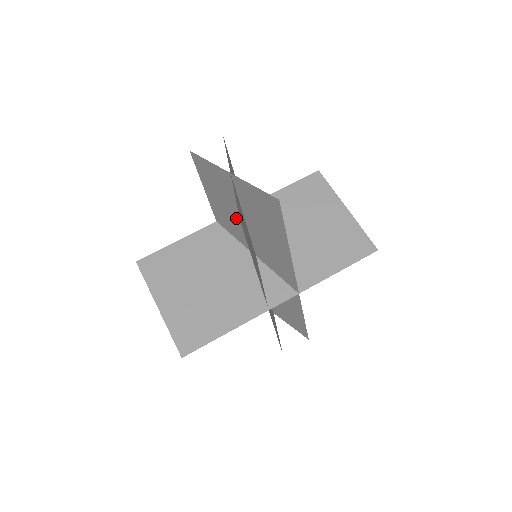
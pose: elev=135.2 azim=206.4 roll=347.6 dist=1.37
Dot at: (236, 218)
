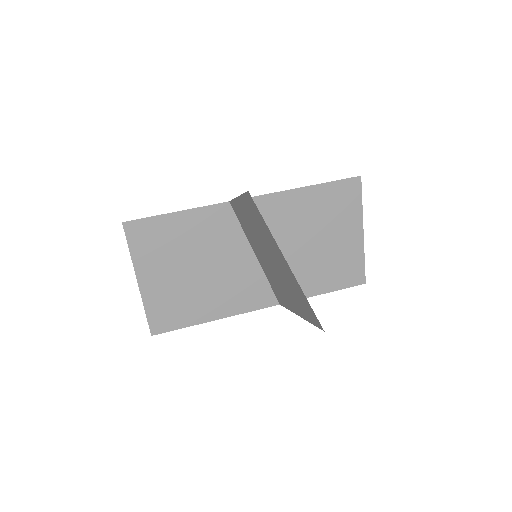
Dot at: (259, 243)
